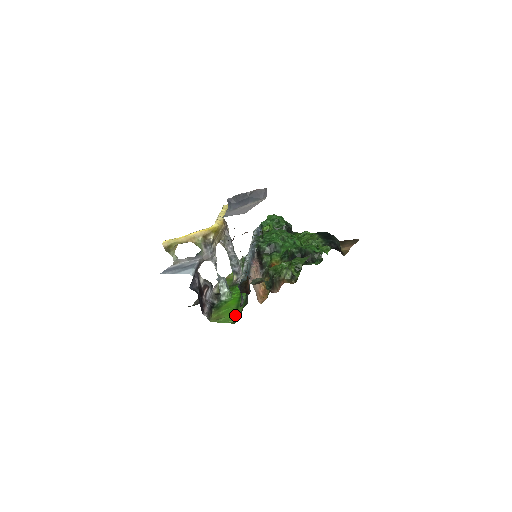
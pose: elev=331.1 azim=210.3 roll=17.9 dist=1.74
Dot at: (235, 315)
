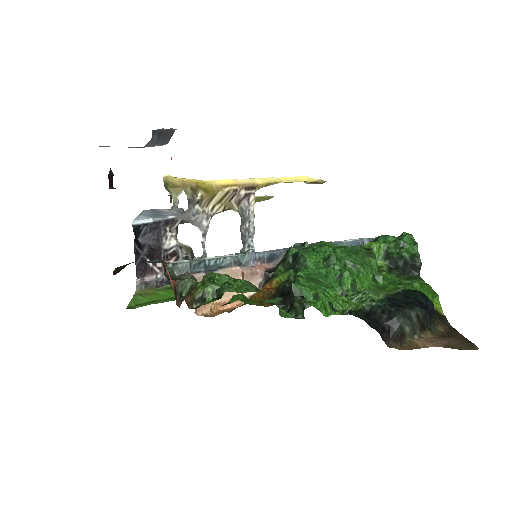
Dot at: (147, 302)
